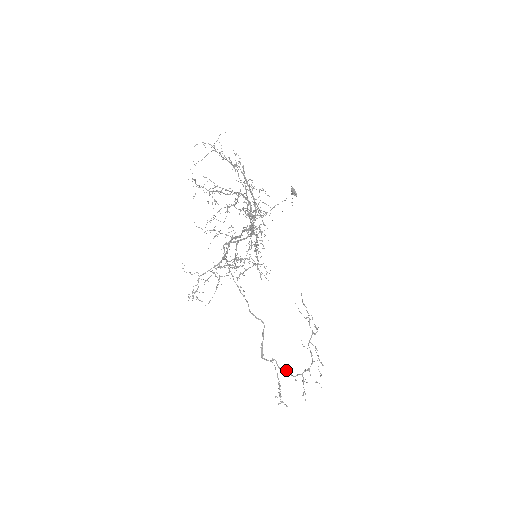
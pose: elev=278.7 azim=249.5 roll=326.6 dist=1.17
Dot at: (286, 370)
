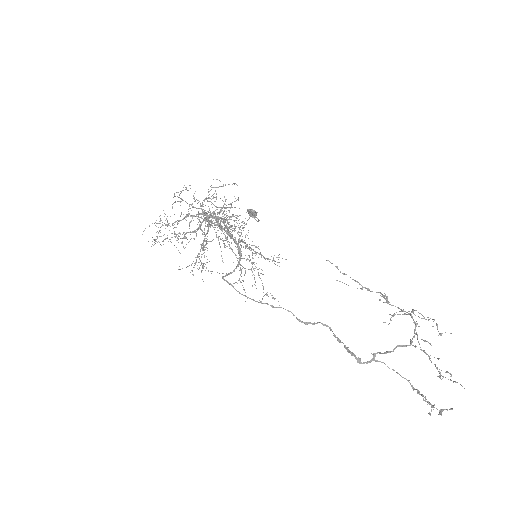
Dot at: (395, 347)
